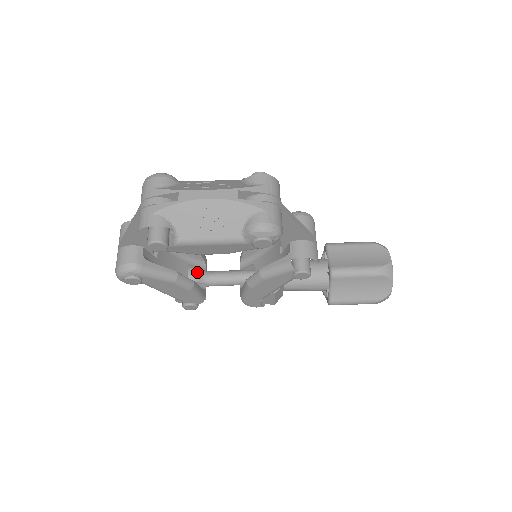
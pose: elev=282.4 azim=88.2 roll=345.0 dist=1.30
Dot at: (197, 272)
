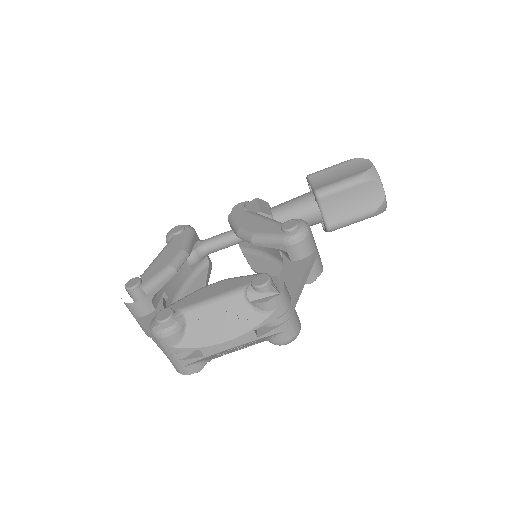
Dot at: (196, 257)
